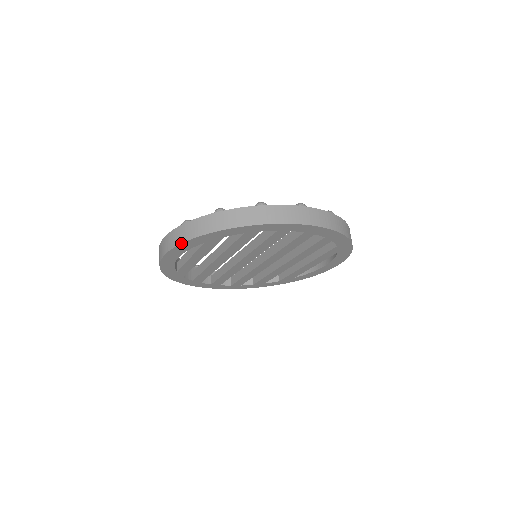
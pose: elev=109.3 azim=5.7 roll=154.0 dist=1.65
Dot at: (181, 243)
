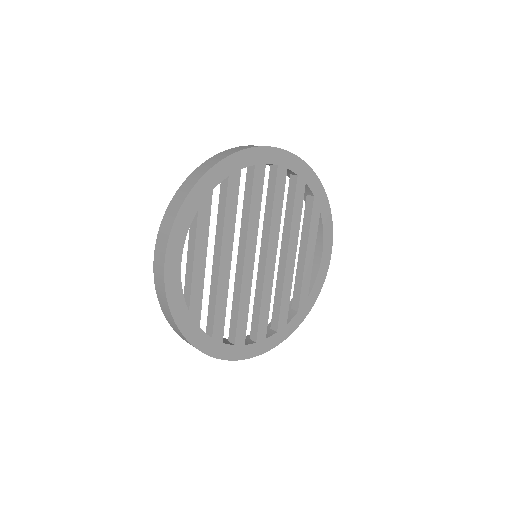
Dot at: (175, 216)
